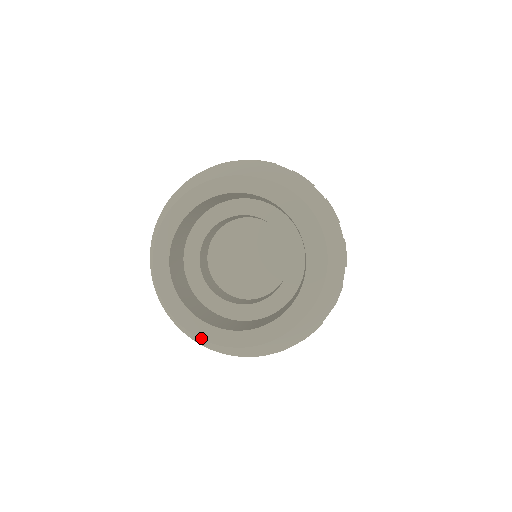
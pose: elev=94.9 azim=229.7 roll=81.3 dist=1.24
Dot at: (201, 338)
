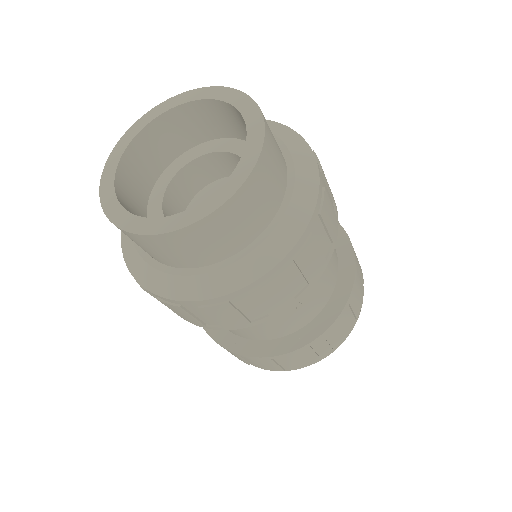
Dot at: (116, 225)
